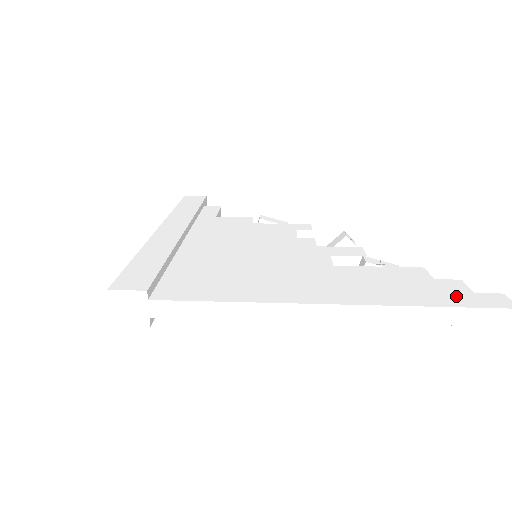
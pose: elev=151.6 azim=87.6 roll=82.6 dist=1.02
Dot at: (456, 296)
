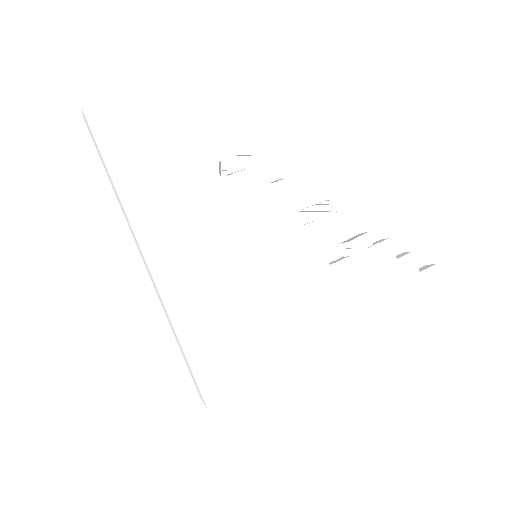
Dot at: (411, 283)
